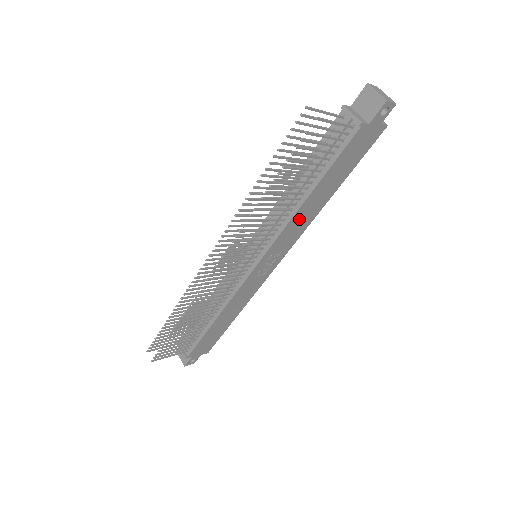
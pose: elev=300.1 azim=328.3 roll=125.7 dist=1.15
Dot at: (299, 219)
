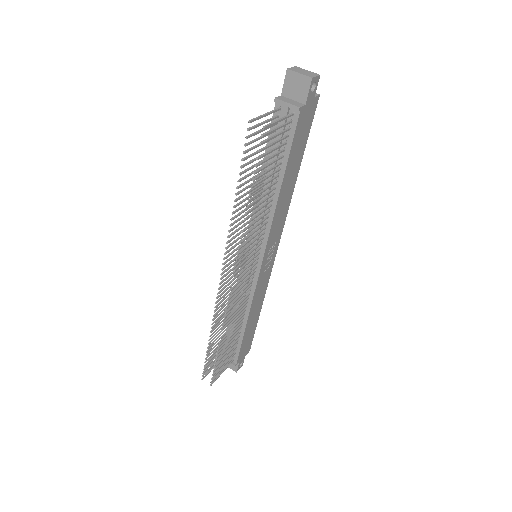
Dot at: (280, 209)
